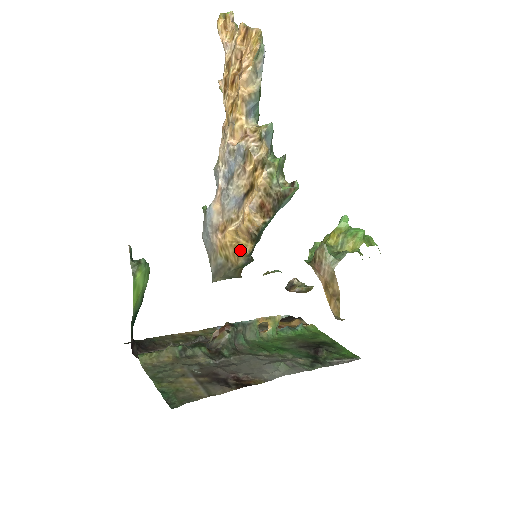
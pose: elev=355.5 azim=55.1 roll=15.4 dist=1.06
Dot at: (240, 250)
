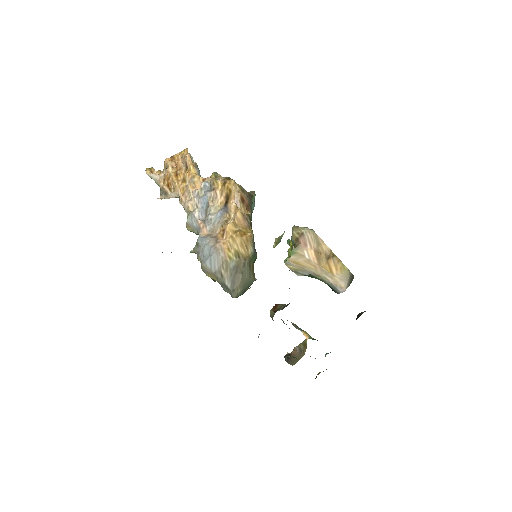
Dot at: (245, 236)
